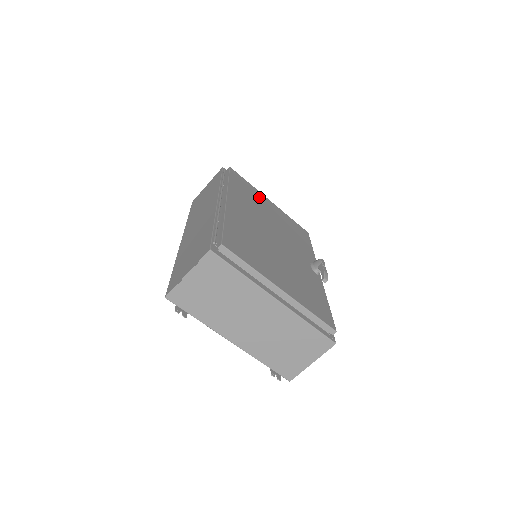
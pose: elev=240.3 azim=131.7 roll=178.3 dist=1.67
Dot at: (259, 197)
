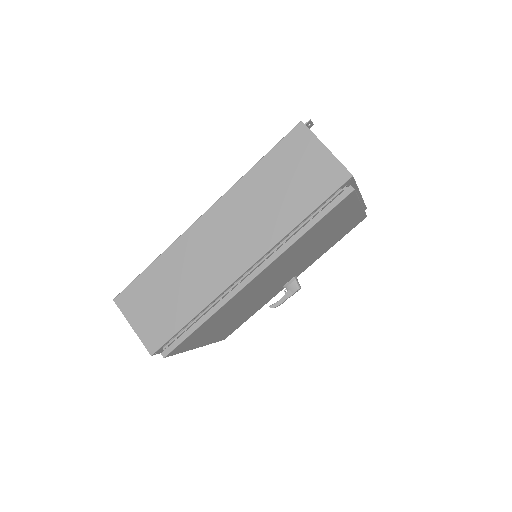
Dot at: (341, 218)
